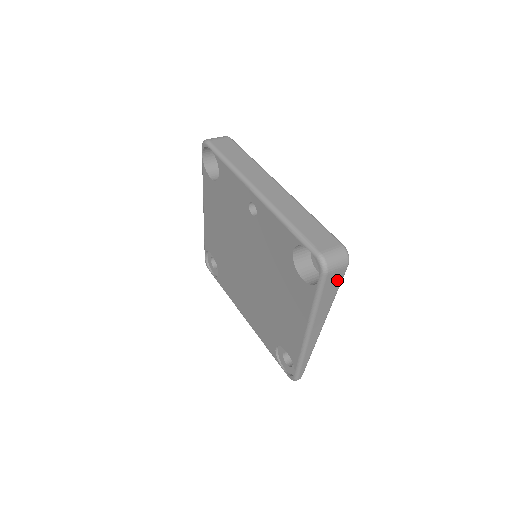
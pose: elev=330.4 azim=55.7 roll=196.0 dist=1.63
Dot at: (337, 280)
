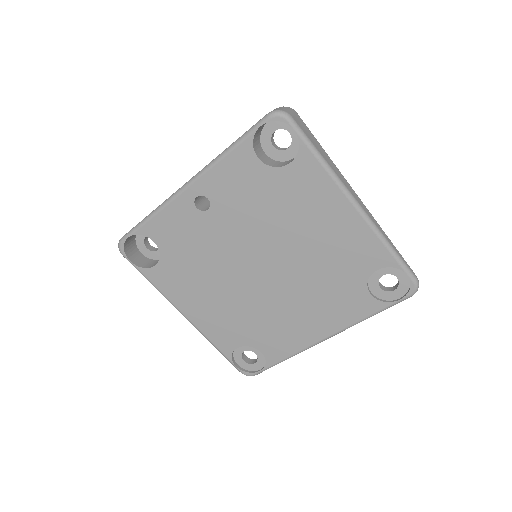
Dot at: (306, 129)
